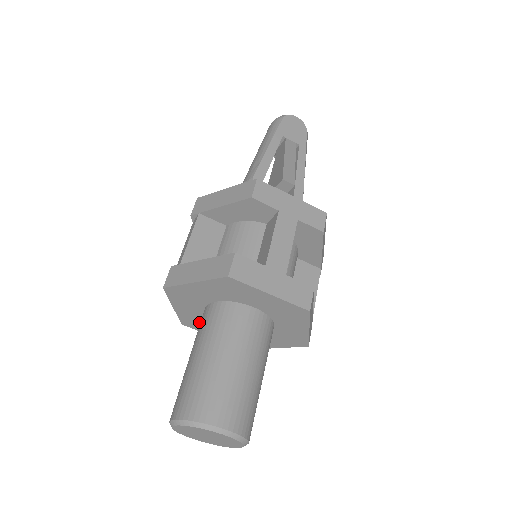
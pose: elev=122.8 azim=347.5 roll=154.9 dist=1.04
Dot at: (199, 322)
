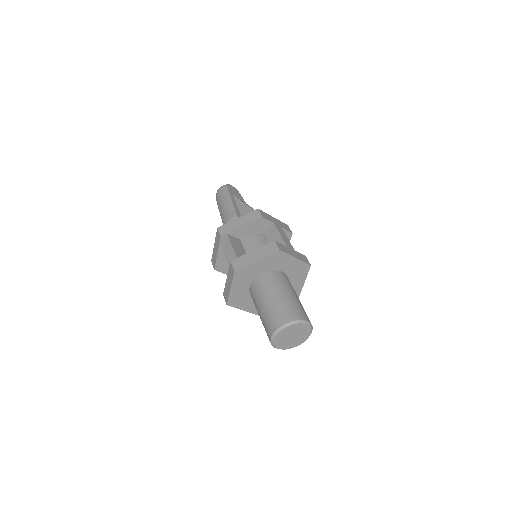
Dot at: (240, 298)
